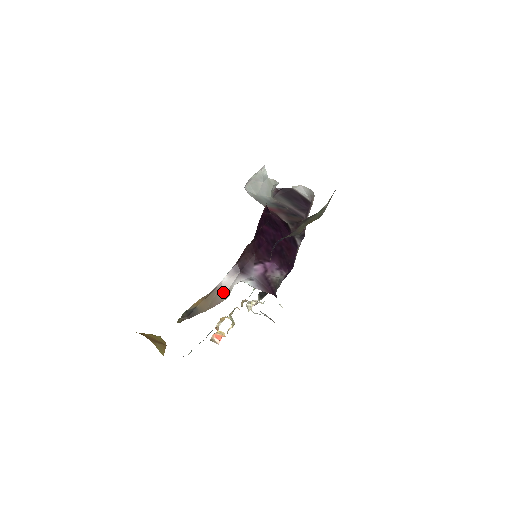
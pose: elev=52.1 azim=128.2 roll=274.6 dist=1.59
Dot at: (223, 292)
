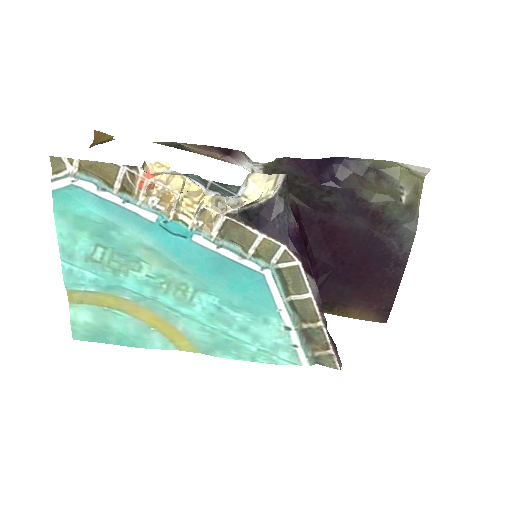
Dot at: occluded
